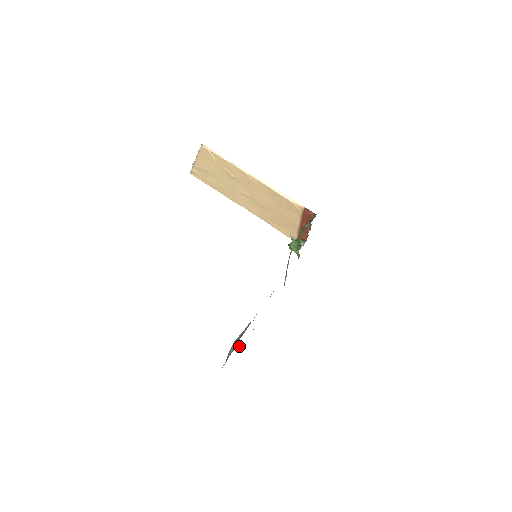
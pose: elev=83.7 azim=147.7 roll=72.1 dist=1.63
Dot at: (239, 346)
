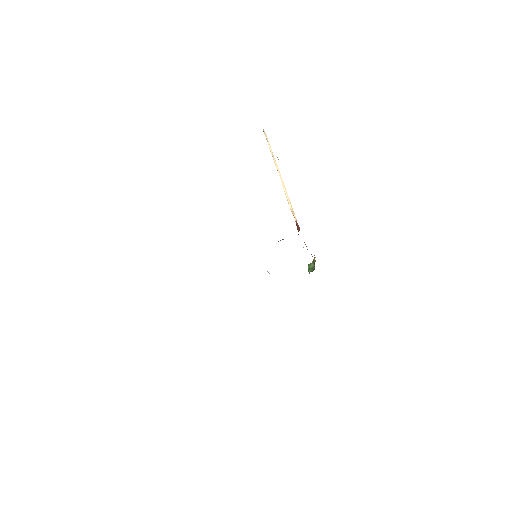
Dot at: occluded
